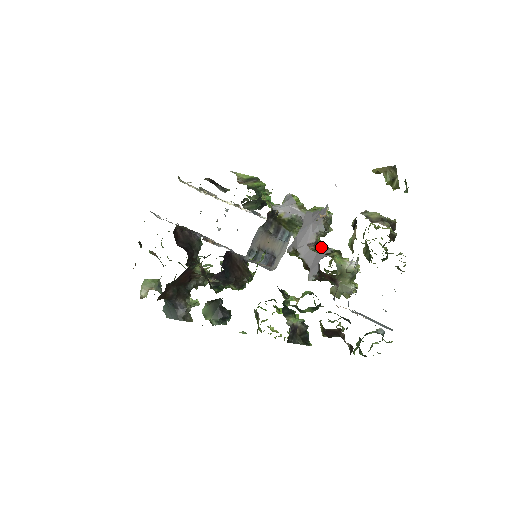
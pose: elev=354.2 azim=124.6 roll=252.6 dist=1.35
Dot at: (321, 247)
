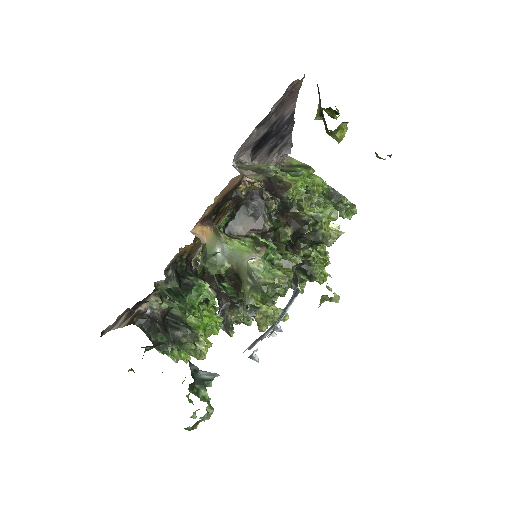
Dot at: (279, 246)
